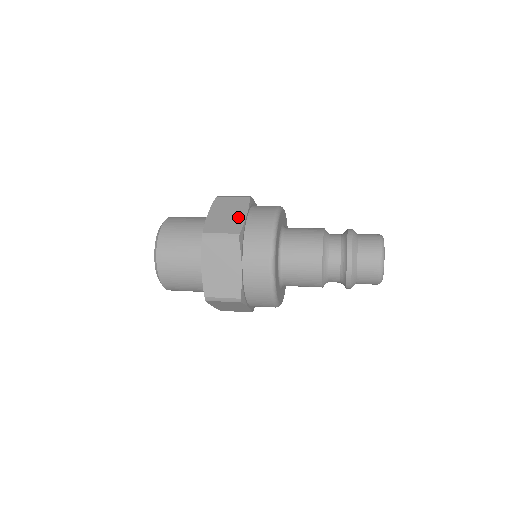
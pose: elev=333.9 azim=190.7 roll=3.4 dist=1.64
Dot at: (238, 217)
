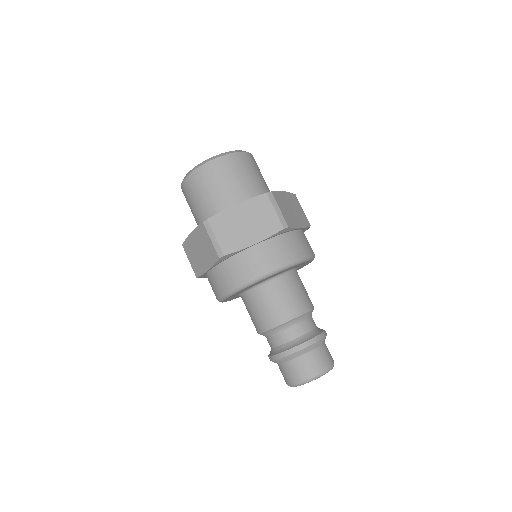
Dot at: (246, 238)
